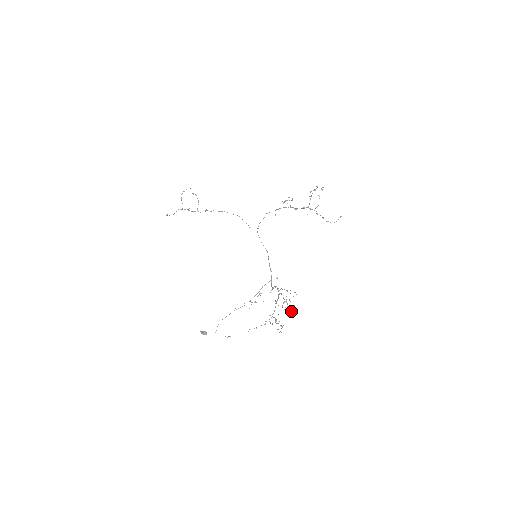
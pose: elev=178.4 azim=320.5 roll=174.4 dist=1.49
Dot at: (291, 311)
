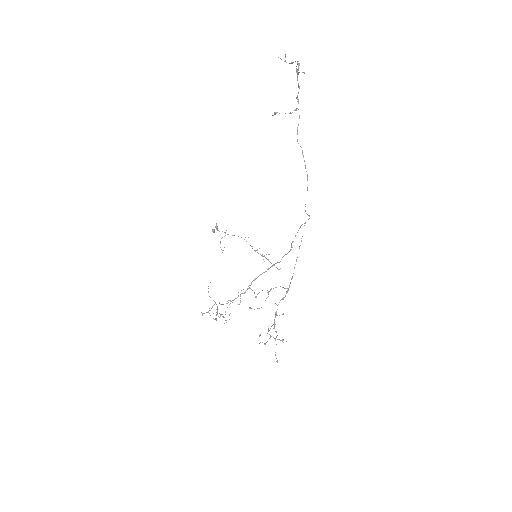
Dot at: occluded
